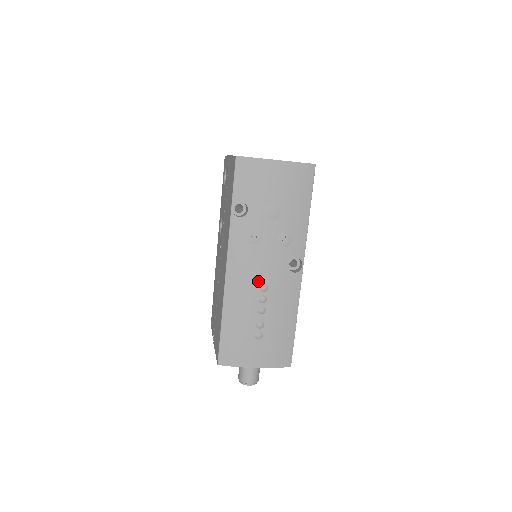
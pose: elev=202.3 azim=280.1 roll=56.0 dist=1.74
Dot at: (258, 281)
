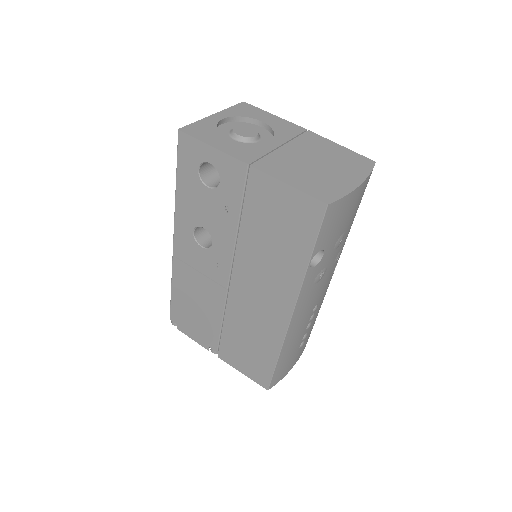
Dot at: (313, 307)
